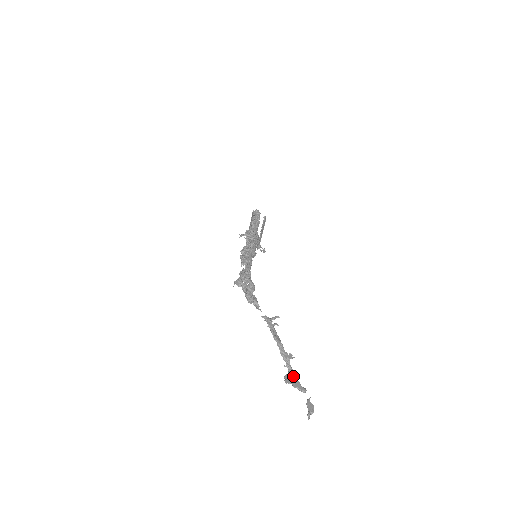
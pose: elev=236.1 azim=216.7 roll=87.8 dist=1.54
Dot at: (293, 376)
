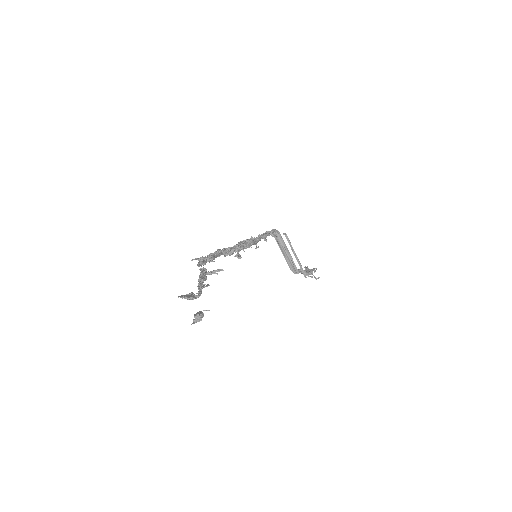
Dot at: (192, 294)
